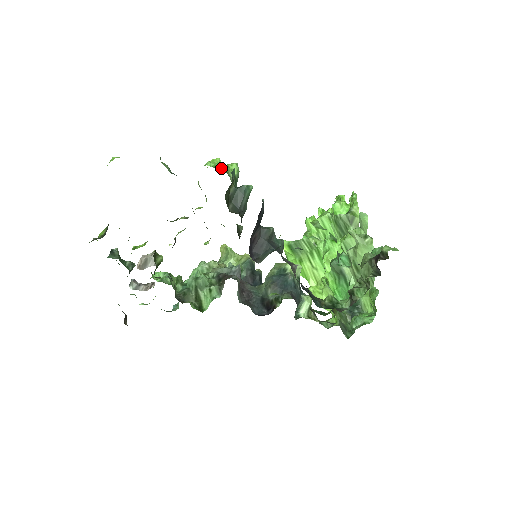
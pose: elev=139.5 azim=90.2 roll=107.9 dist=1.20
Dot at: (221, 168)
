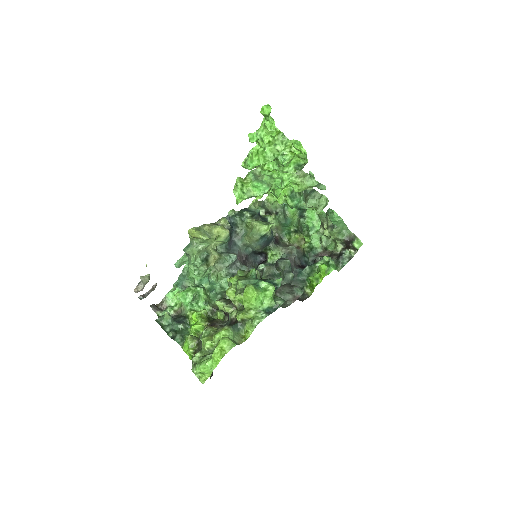
Dot at: (273, 305)
